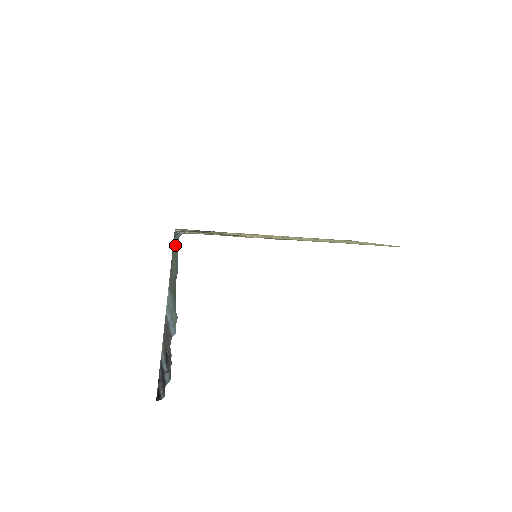
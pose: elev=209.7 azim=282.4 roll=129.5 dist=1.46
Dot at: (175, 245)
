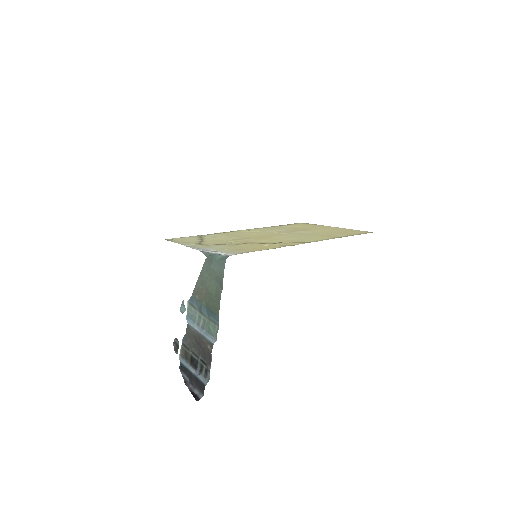
Dot at: (214, 265)
